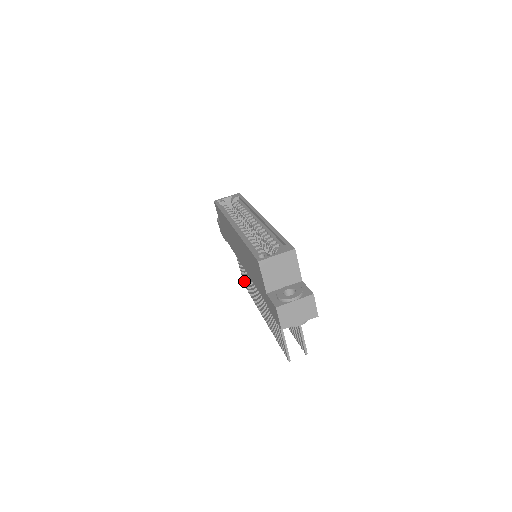
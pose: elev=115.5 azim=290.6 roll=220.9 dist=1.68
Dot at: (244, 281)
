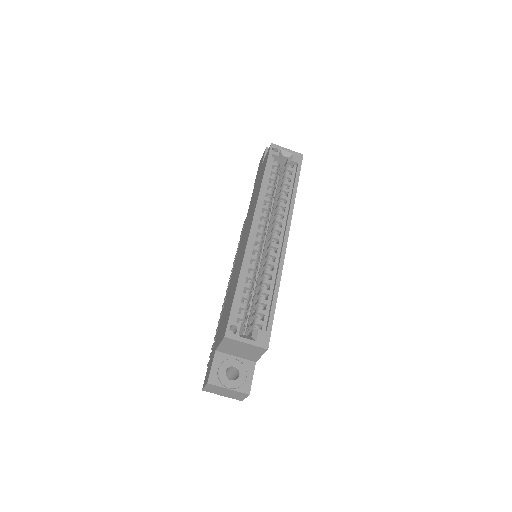
Dot at: occluded
